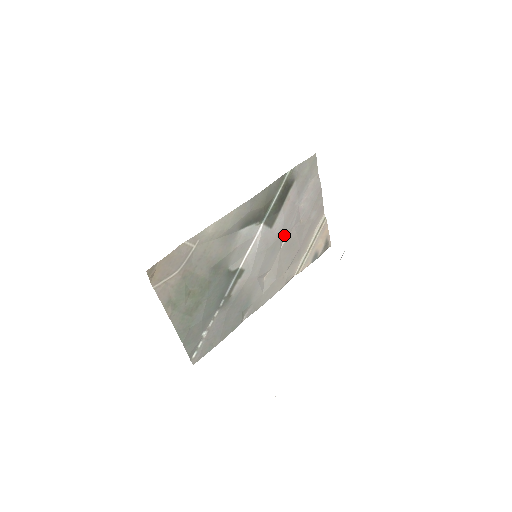
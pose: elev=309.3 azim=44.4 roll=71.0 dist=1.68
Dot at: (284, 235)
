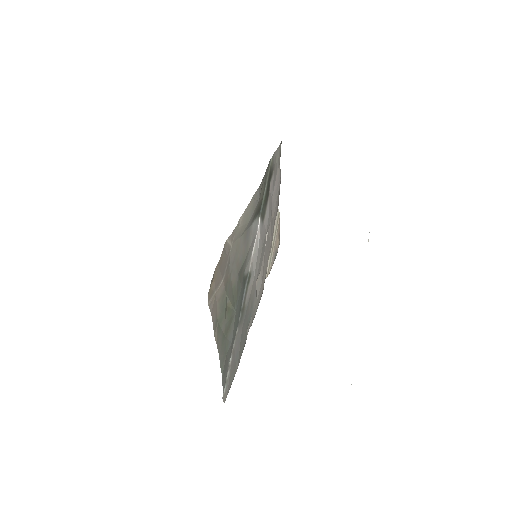
Dot at: (267, 231)
